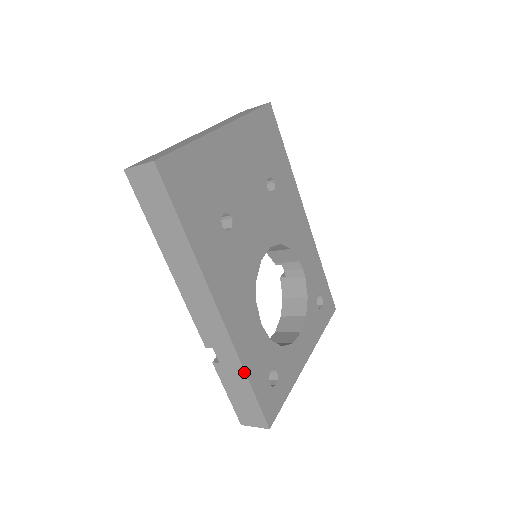
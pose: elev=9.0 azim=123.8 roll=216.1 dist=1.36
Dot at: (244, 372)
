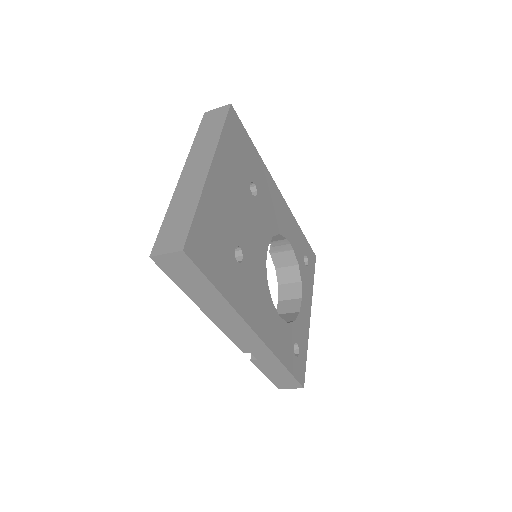
Dot at: (280, 362)
